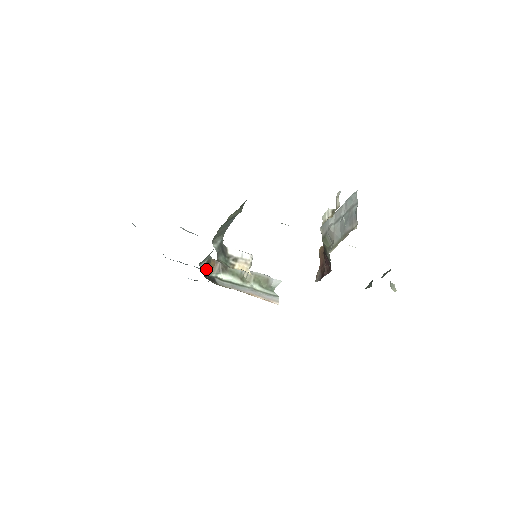
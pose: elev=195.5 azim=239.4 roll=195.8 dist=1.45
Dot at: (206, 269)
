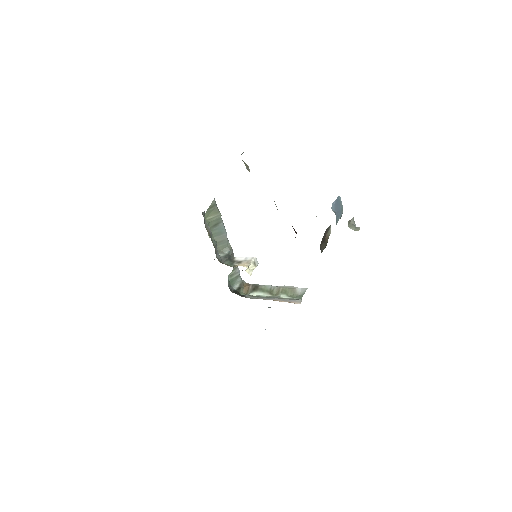
Dot at: (240, 291)
